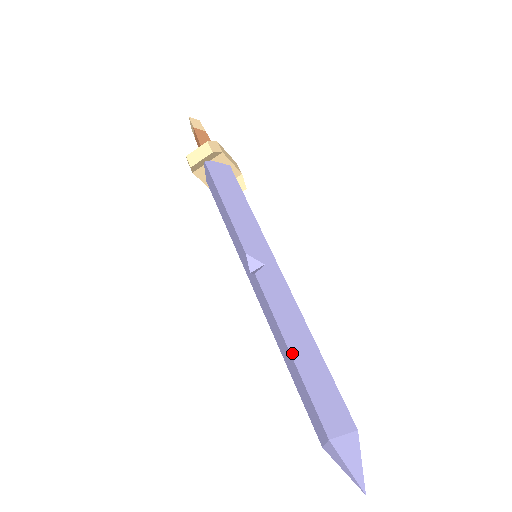
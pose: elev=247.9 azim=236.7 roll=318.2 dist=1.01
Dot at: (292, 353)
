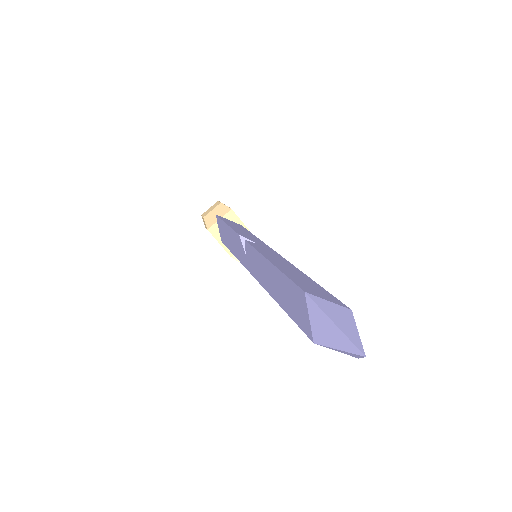
Dot at: (273, 263)
